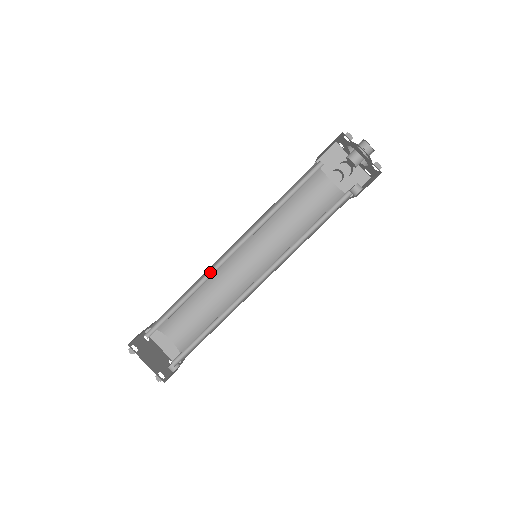
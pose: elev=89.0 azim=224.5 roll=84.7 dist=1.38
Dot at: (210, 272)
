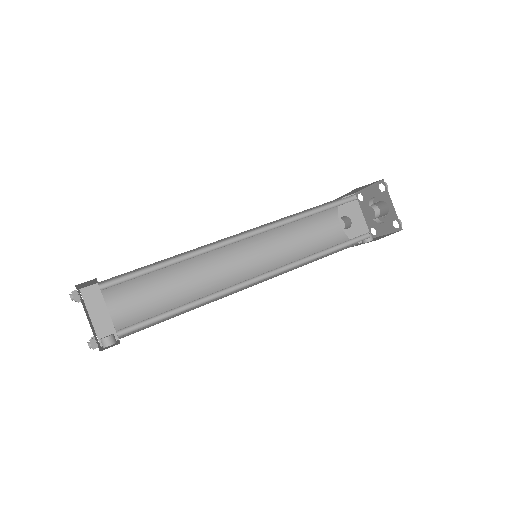
Dot at: (210, 247)
